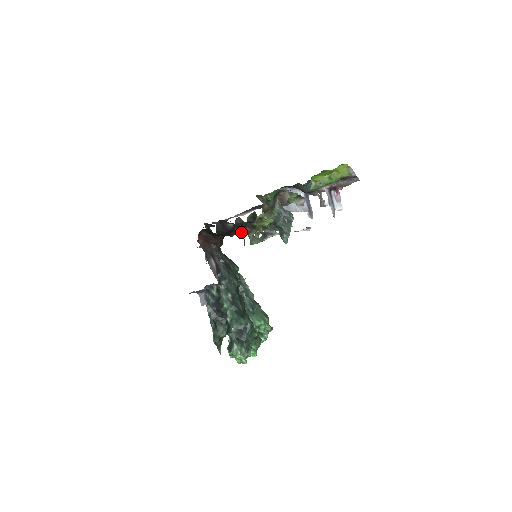
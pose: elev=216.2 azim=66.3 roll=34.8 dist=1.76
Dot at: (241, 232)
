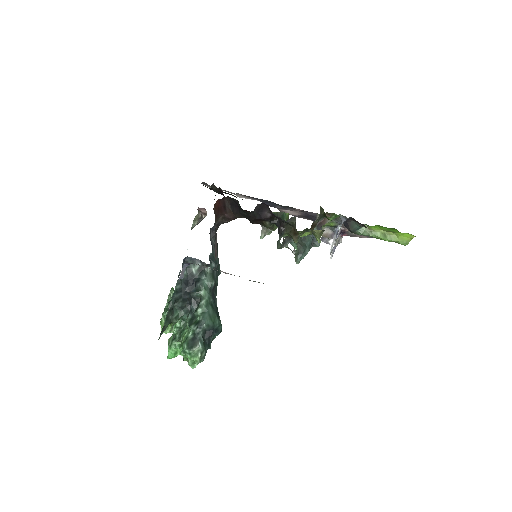
Dot at: (265, 226)
